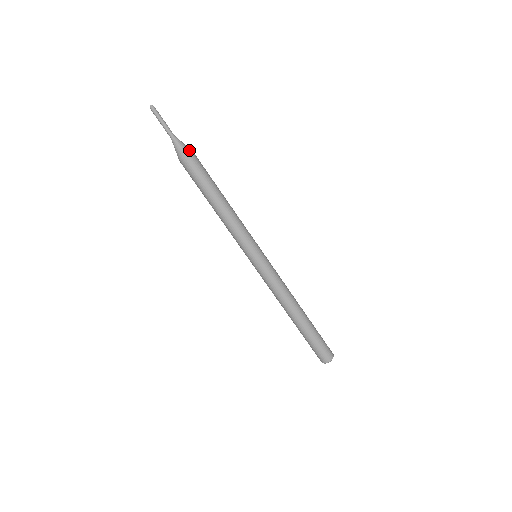
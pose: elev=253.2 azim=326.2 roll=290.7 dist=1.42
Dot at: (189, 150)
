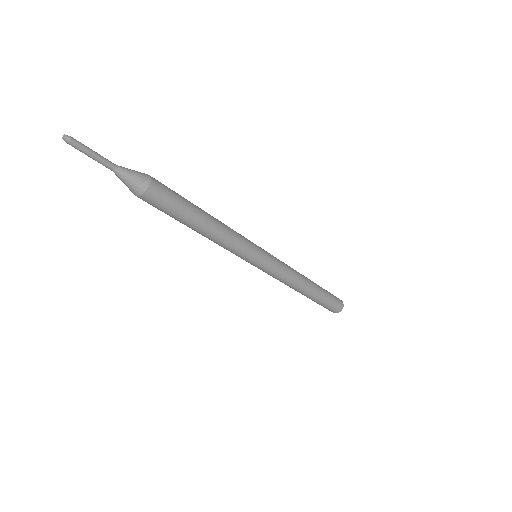
Dot at: (146, 177)
